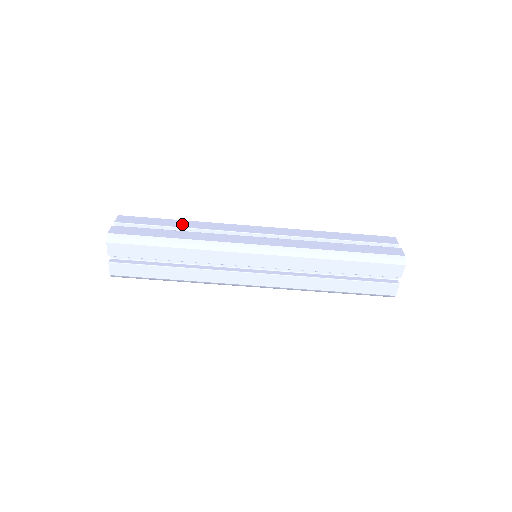
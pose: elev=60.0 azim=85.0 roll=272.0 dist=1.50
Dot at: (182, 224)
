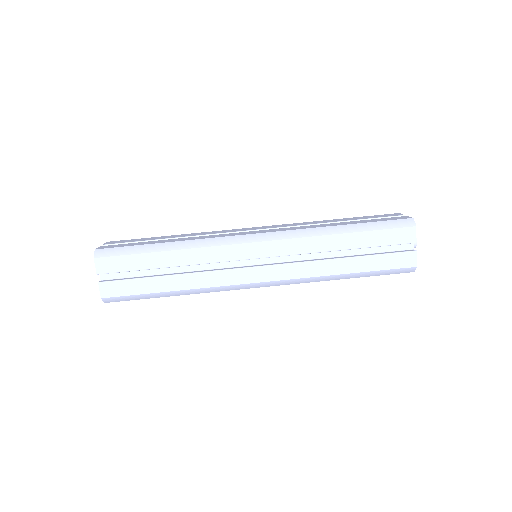
Dot at: (173, 236)
